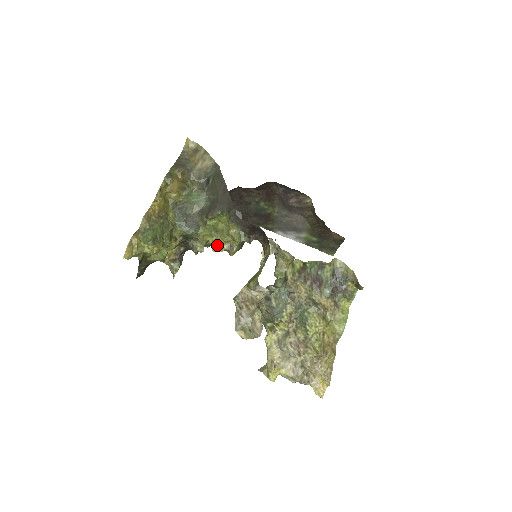
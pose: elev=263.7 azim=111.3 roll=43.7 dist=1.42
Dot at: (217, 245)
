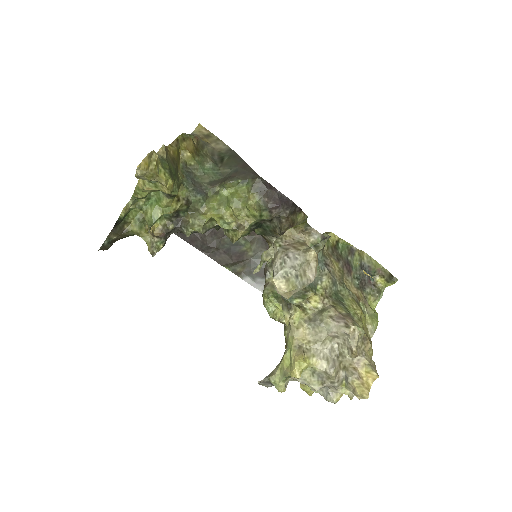
Dot at: (224, 222)
